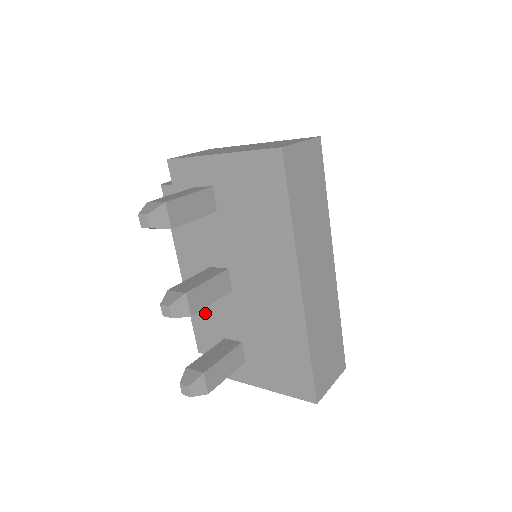
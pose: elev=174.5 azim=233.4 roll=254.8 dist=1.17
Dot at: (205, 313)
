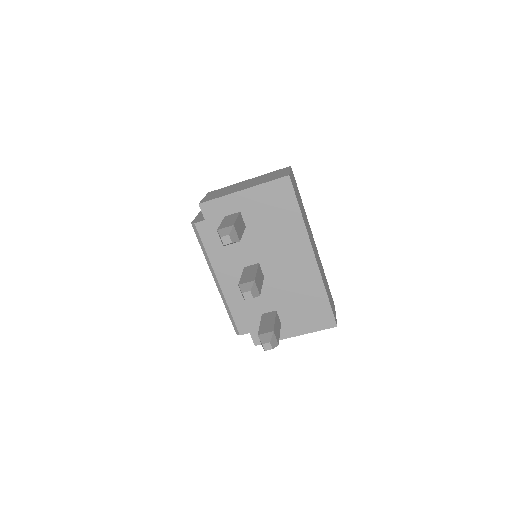
Dot at: (243, 302)
